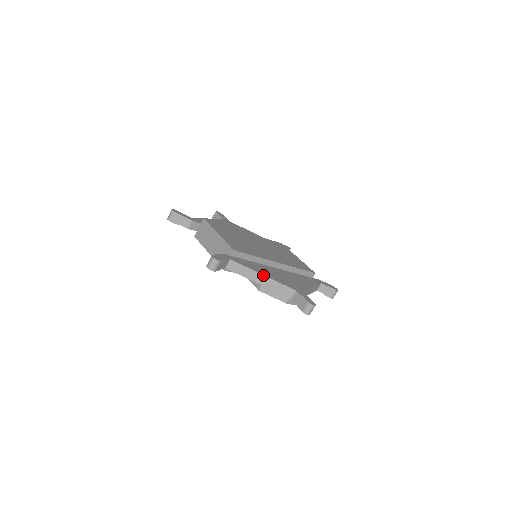
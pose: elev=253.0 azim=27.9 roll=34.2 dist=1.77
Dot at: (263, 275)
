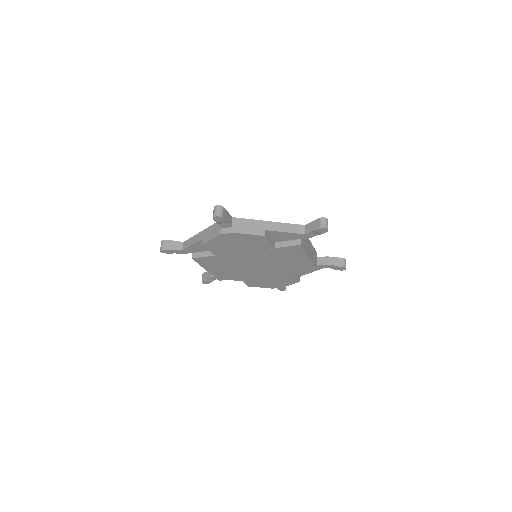
Dot at: (202, 231)
